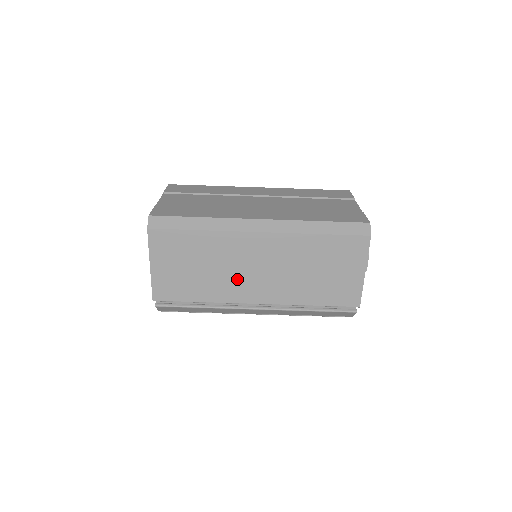
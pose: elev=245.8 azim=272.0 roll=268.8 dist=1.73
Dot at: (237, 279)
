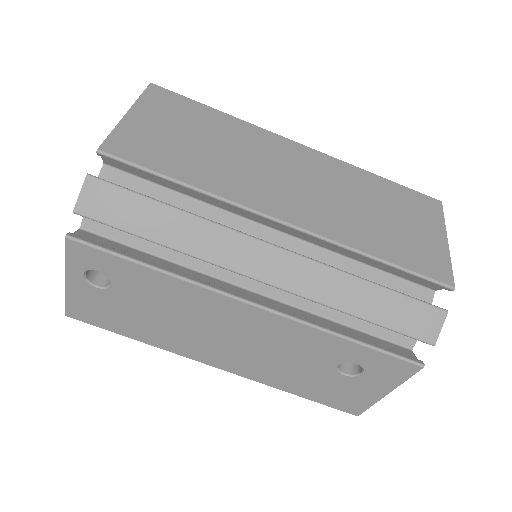
Dot at: (259, 178)
